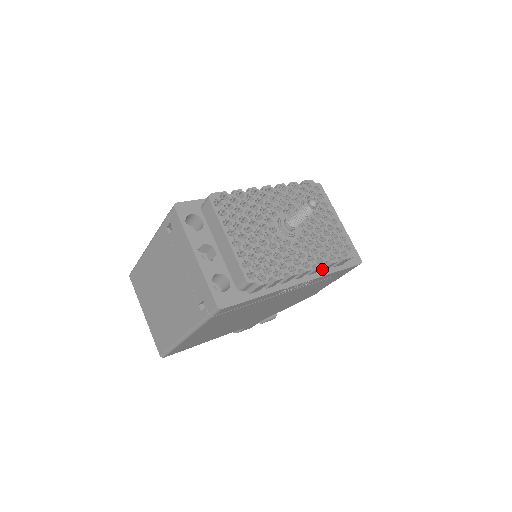
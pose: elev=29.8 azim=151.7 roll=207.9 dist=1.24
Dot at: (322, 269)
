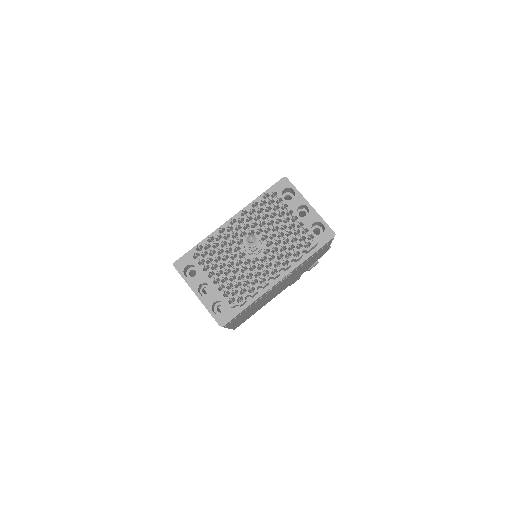
Dot at: (295, 262)
